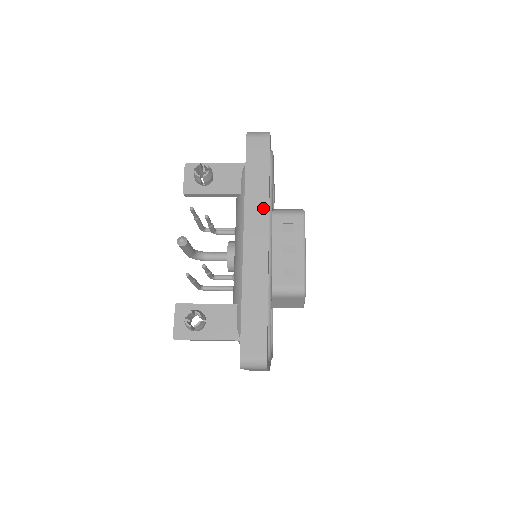
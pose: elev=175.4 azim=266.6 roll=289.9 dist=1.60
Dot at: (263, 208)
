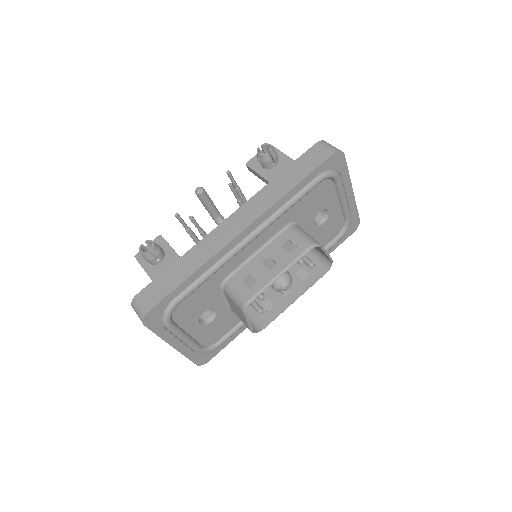
Dot at: (267, 204)
